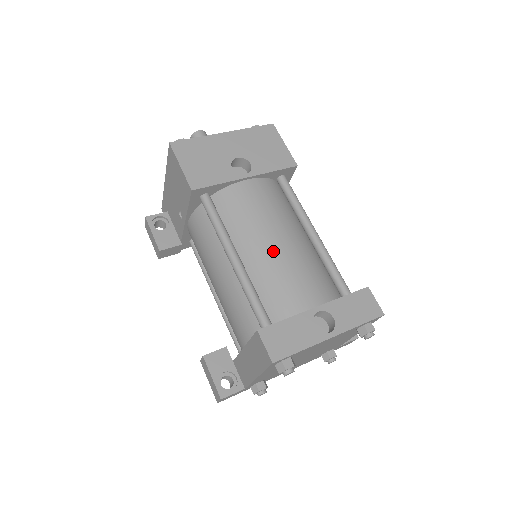
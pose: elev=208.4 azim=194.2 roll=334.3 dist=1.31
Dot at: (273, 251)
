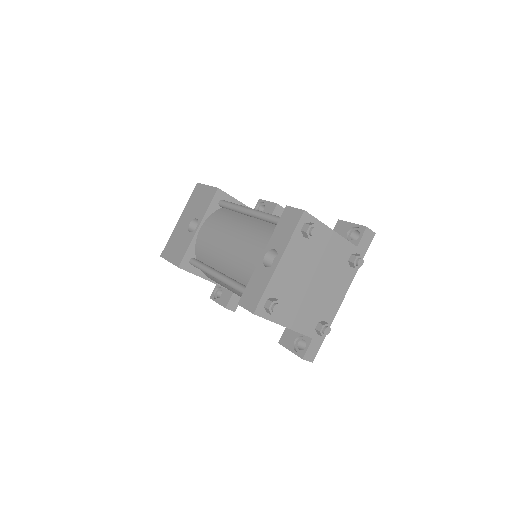
Dot at: (229, 250)
